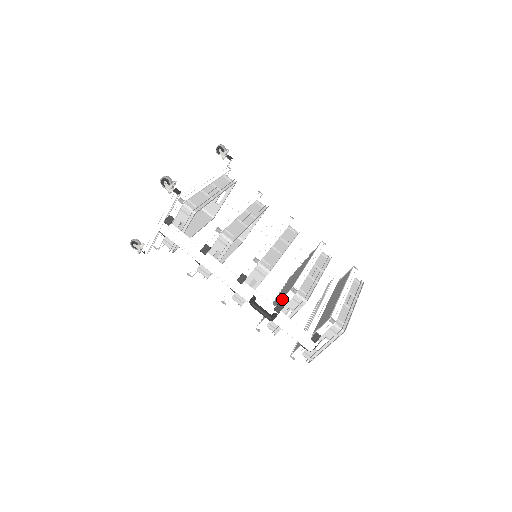
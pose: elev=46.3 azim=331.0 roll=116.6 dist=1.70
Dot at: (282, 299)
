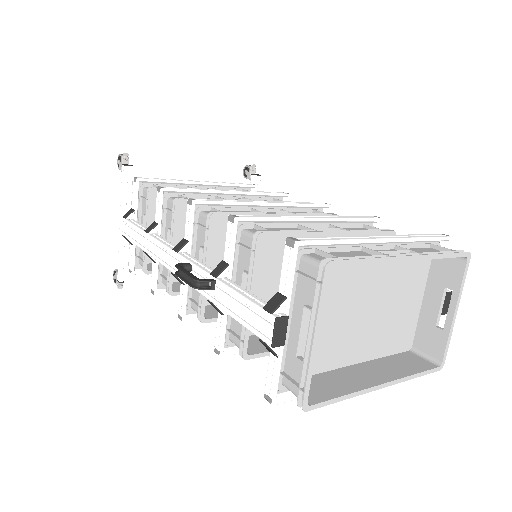
Dot at: occluded
